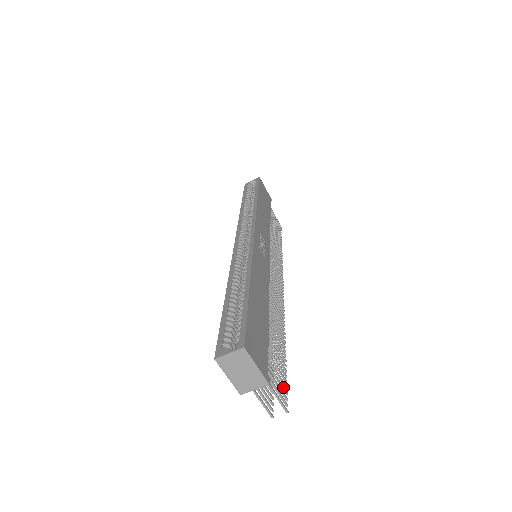
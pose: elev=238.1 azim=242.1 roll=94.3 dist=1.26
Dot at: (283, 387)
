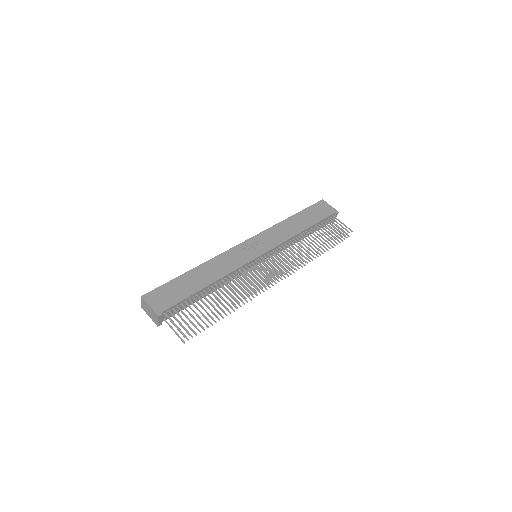
Dot at: (193, 325)
